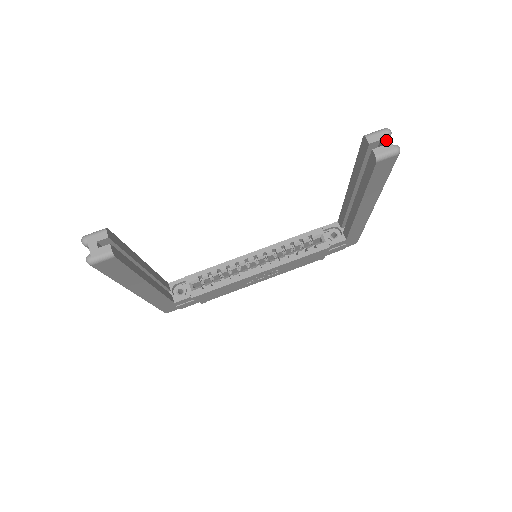
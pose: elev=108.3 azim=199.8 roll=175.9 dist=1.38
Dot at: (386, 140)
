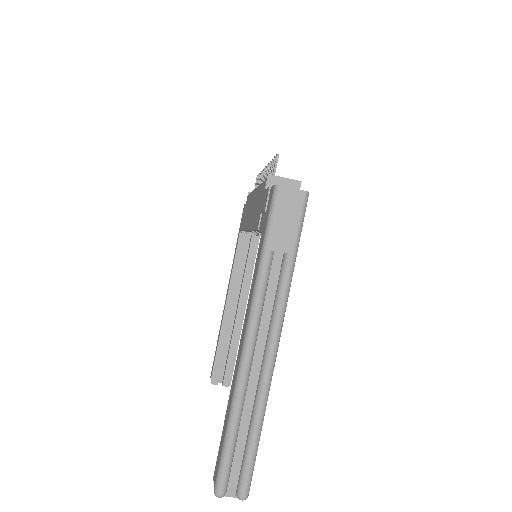
Dot at: (229, 495)
